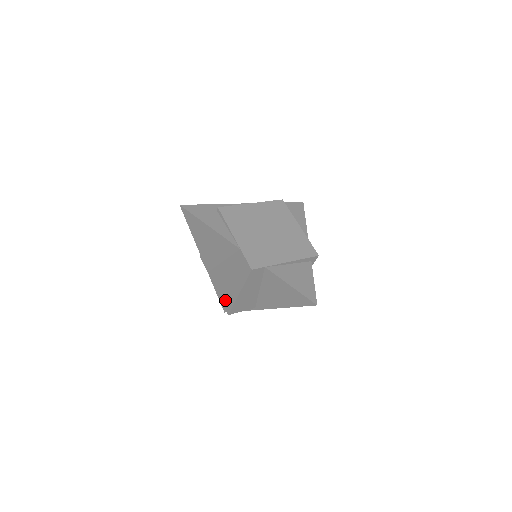
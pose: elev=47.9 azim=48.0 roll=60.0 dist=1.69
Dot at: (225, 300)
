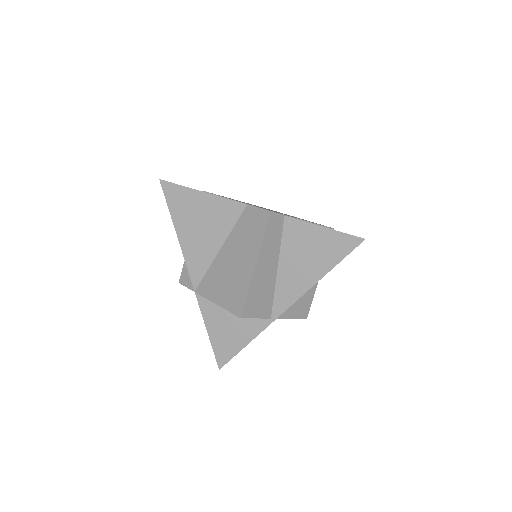
Dot at: (231, 300)
